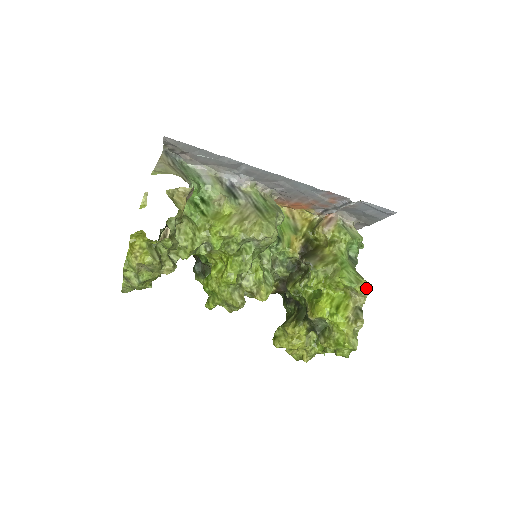
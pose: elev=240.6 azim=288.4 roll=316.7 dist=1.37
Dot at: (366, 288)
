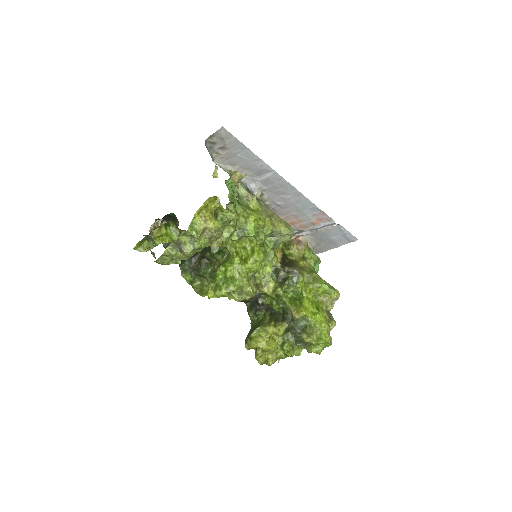
Dot at: (337, 295)
